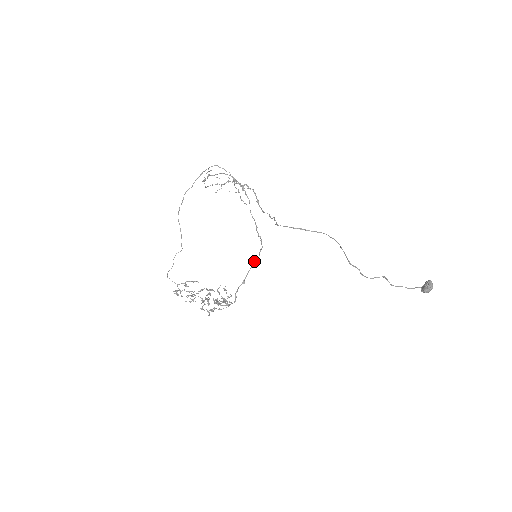
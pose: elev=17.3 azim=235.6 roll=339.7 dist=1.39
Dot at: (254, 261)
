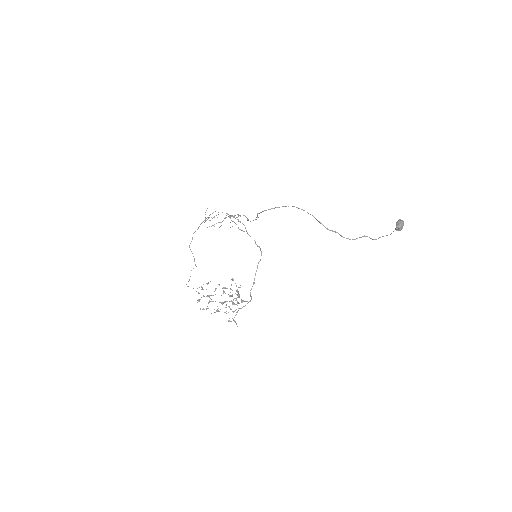
Dot at: (258, 263)
